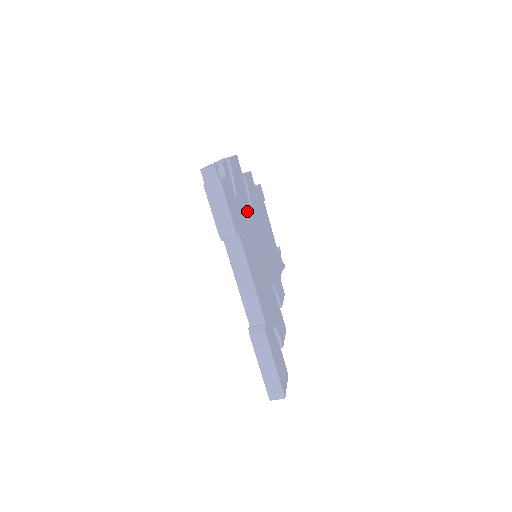
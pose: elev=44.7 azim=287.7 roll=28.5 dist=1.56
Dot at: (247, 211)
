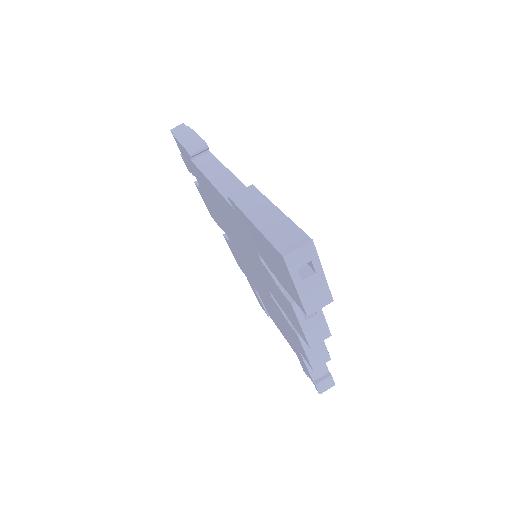
Dot at: occluded
